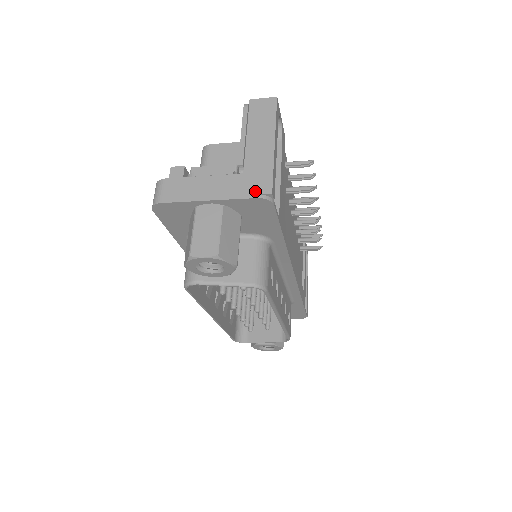
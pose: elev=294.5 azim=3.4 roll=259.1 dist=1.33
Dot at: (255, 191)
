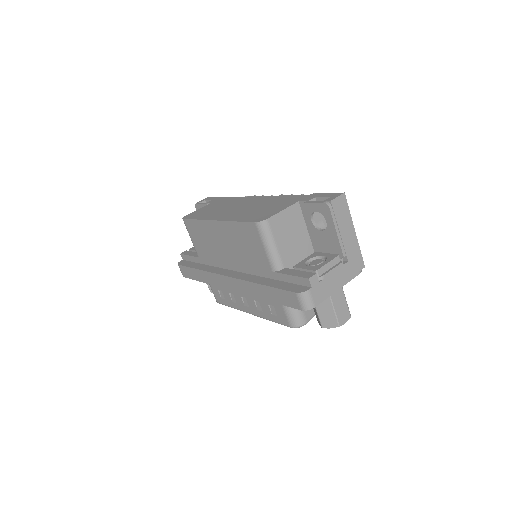
Dot at: (358, 270)
